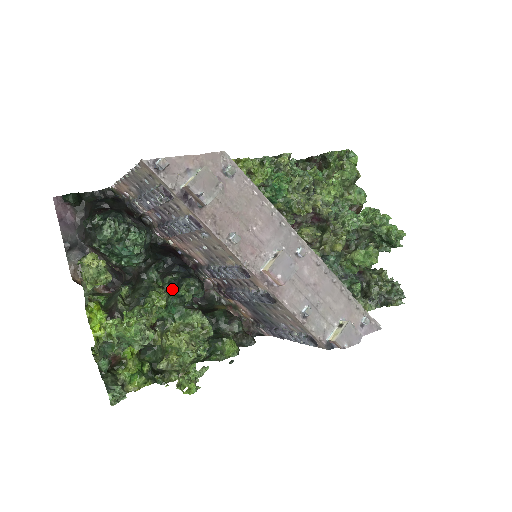
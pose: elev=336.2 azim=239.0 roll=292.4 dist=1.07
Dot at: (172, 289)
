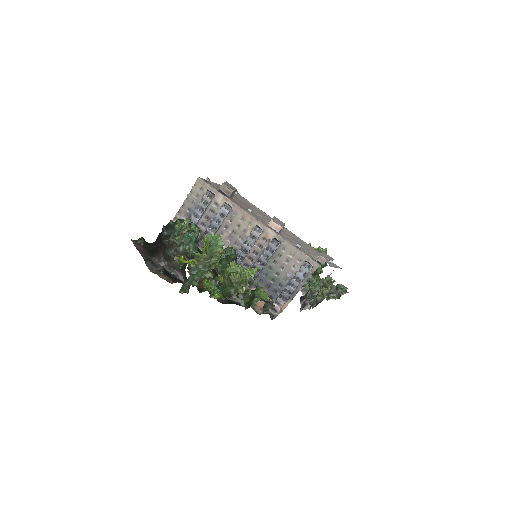
Dot at: occluded
